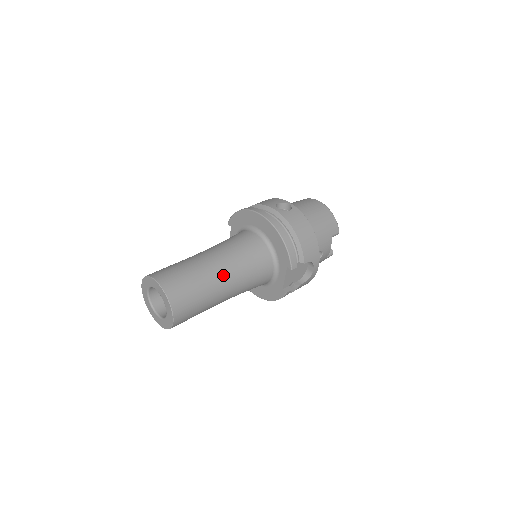
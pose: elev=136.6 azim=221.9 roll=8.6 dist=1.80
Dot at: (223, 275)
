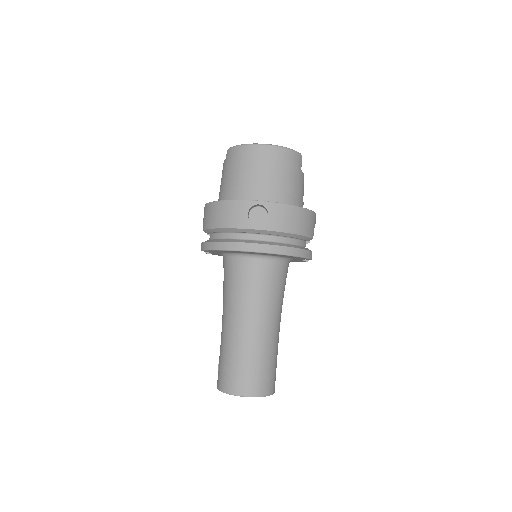
Dot at: (272, 328)
